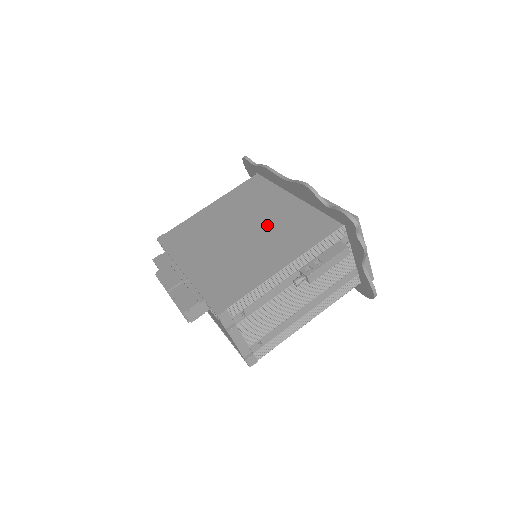
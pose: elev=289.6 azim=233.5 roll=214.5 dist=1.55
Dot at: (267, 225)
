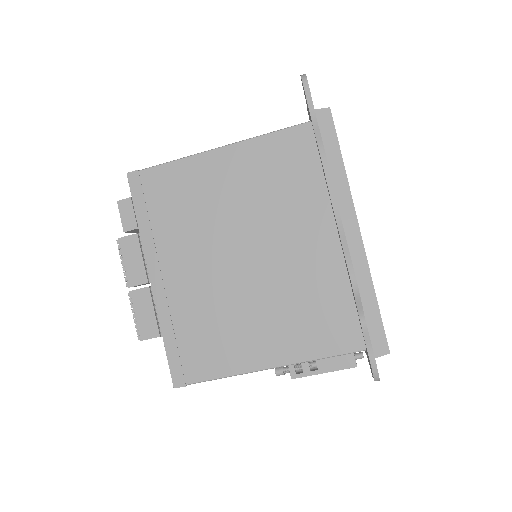
Dot at: (279, 271)
